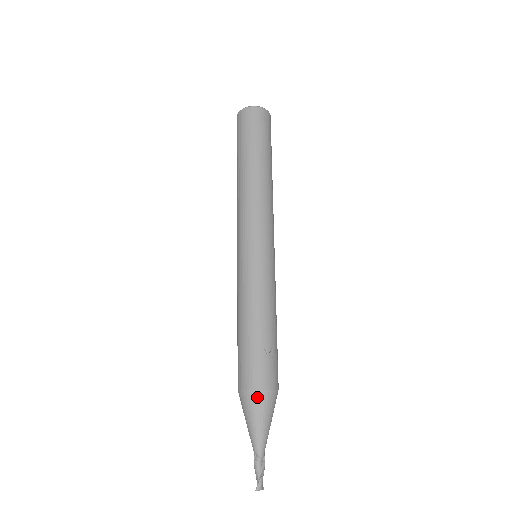
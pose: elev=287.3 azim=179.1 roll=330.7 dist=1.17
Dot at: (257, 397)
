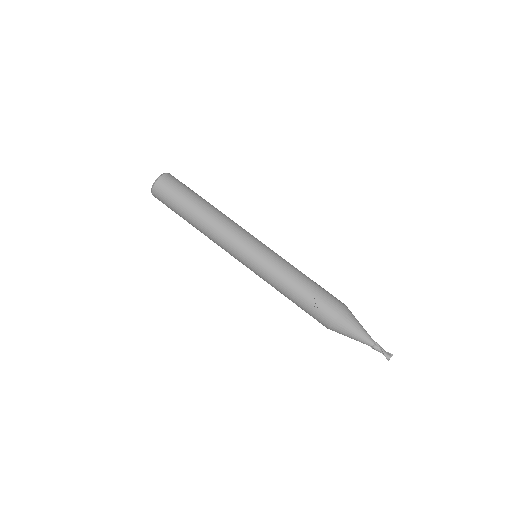
Dot at: (336, 327)
